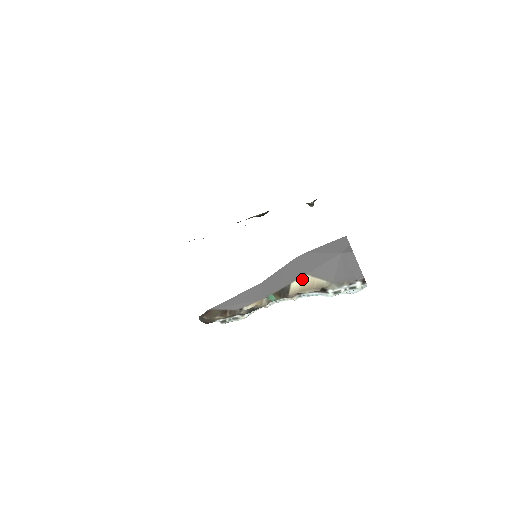
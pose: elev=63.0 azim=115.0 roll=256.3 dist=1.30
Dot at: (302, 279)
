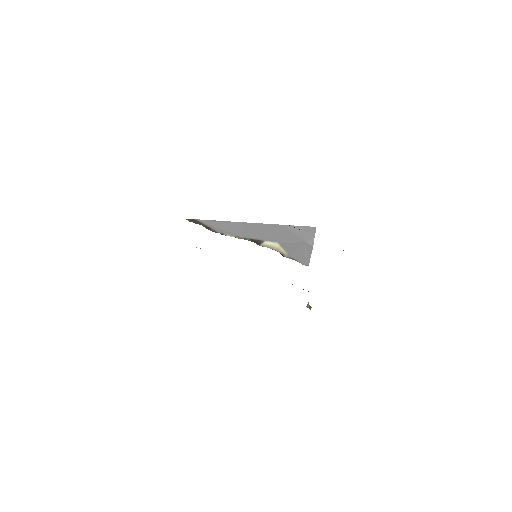
Dot at: (274, 244)
